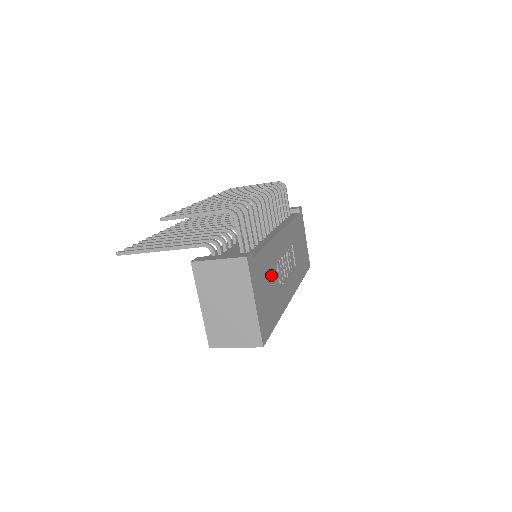
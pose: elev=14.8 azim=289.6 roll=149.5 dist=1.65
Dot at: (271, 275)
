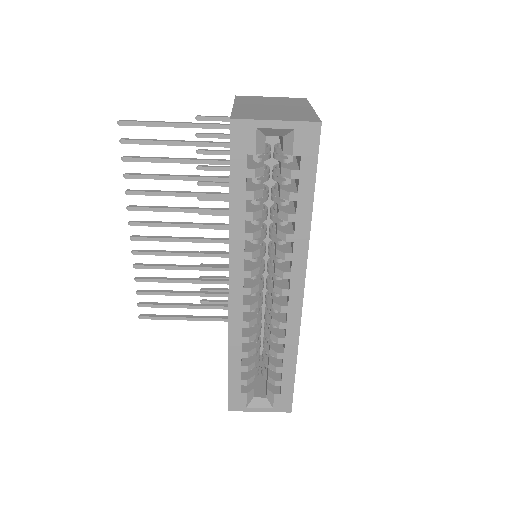
Dot at: occluded
